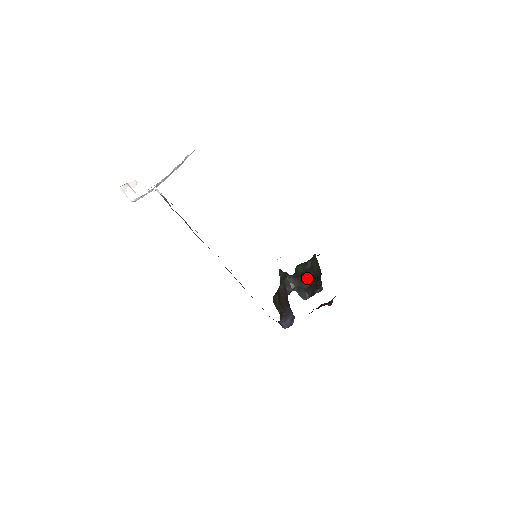
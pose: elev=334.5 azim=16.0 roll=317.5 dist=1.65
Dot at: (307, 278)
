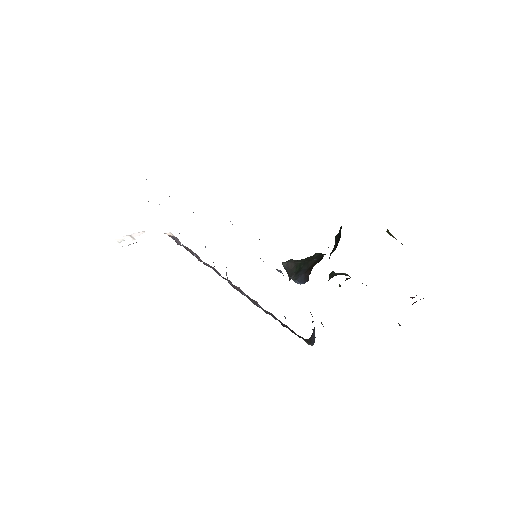
Dot at: (314, 255)
